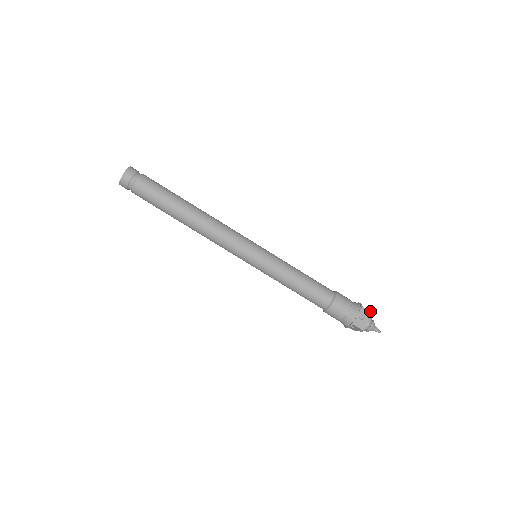
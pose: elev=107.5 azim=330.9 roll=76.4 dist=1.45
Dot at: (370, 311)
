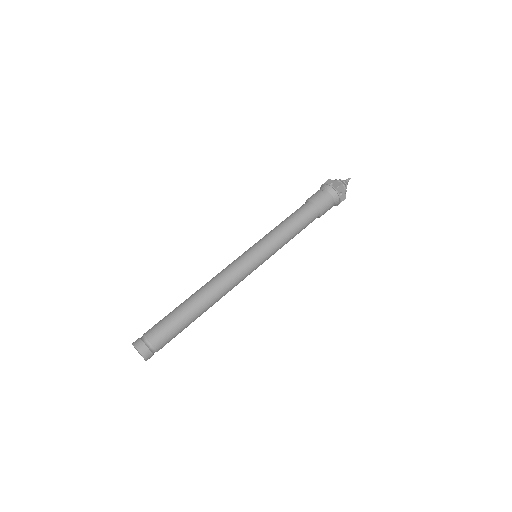
Dot at: (342, 184)
